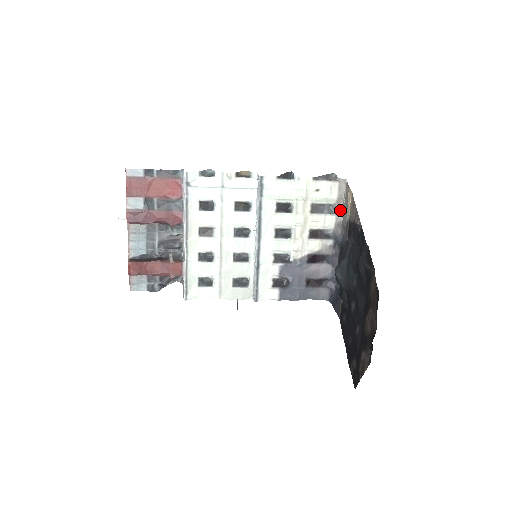
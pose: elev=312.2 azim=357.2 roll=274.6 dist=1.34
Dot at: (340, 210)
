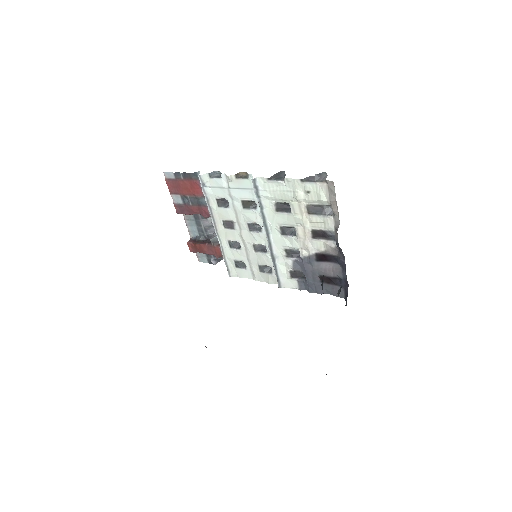
Dot at: (336, 213)
